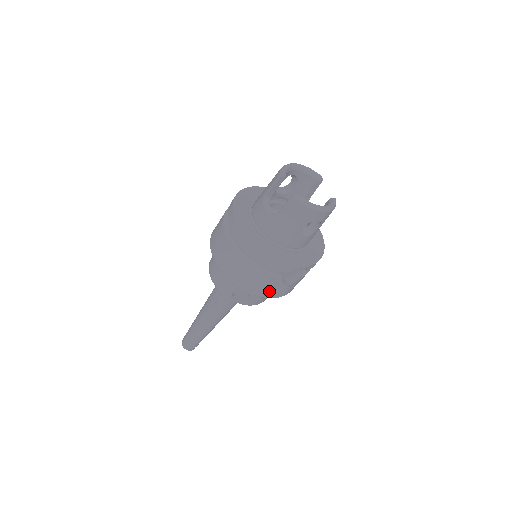
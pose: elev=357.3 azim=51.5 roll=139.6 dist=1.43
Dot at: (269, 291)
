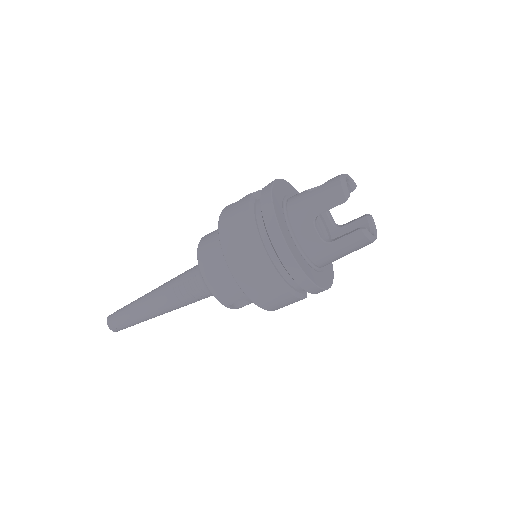
Dot at: occluded
